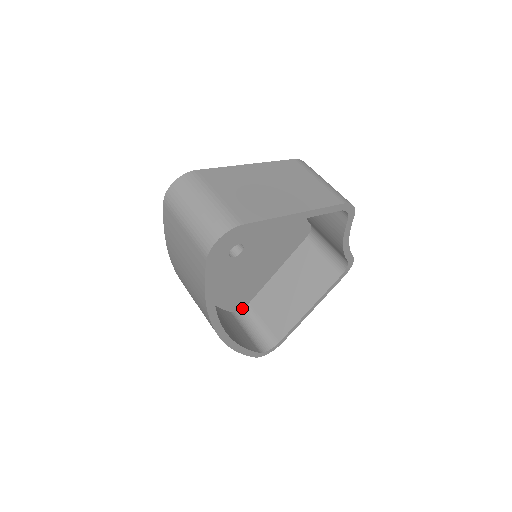
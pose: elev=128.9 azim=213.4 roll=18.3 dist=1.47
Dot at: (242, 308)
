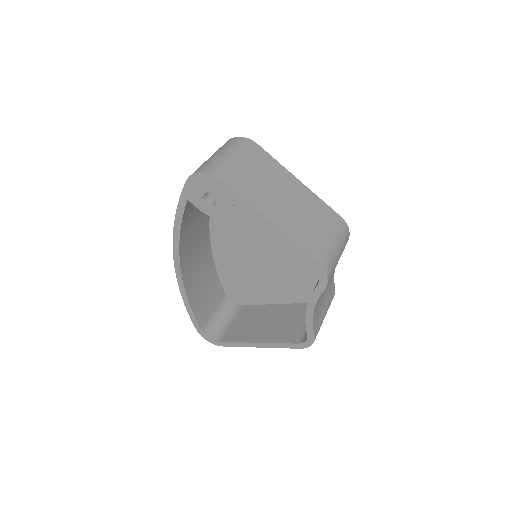
Dot at: (236, 303)
